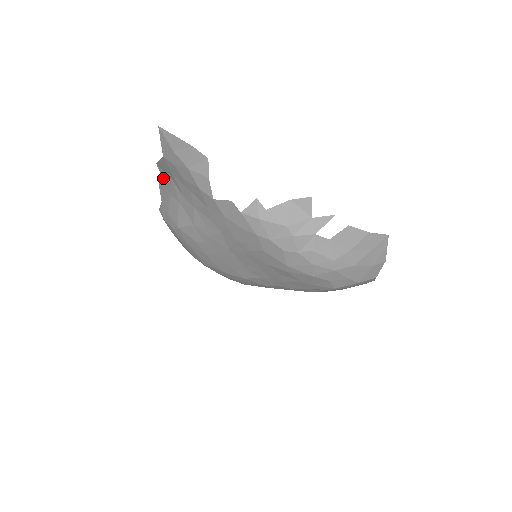
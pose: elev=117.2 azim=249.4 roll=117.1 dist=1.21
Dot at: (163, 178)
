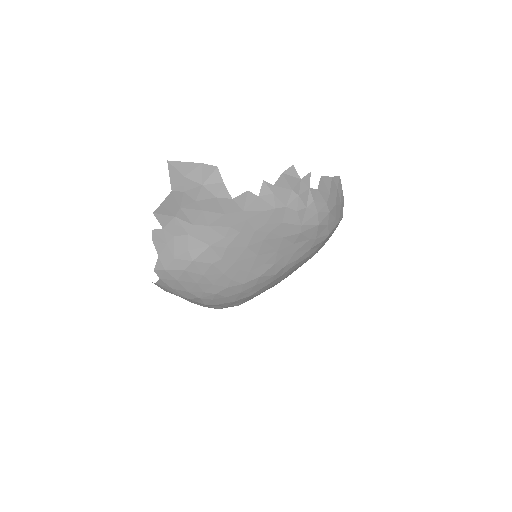
Dot at: (161, 225)
